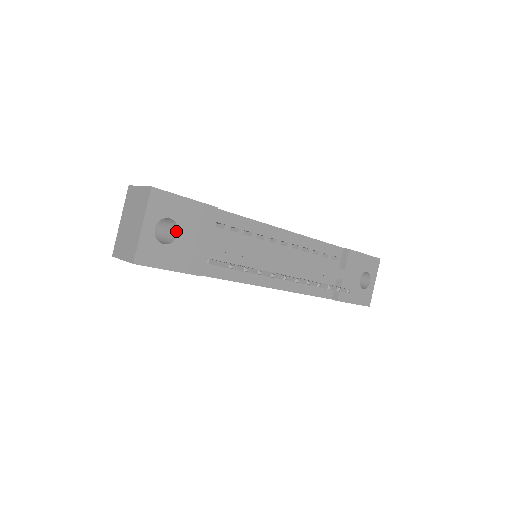
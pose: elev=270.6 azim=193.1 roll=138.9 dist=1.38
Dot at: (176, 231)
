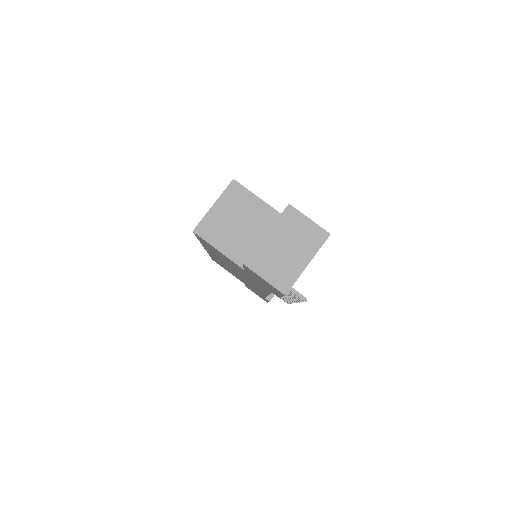
Dot at: occluded
